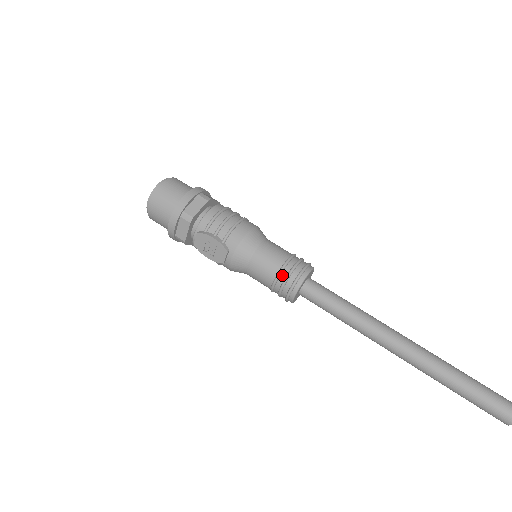
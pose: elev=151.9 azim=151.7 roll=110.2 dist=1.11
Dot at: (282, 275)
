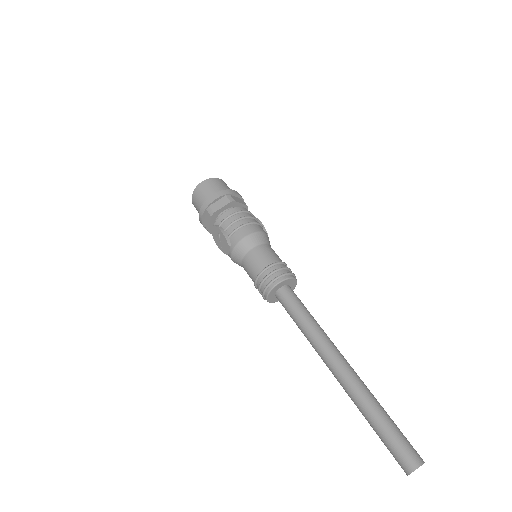
Dot at: (262, 276)
